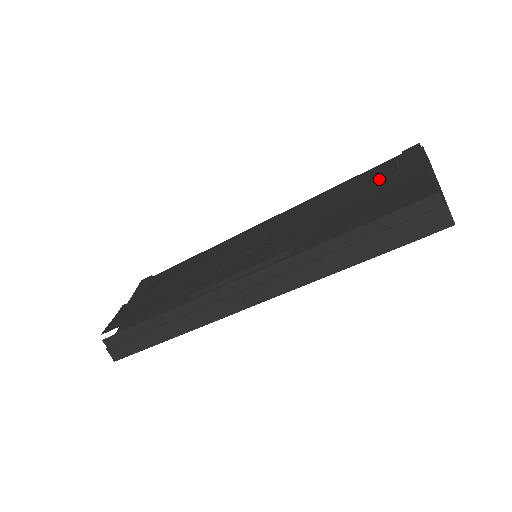
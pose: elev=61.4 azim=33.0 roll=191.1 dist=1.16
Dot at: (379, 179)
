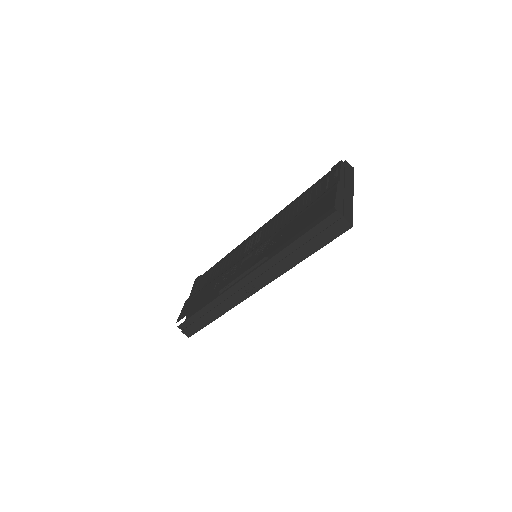
Dot at: (317, 193)
